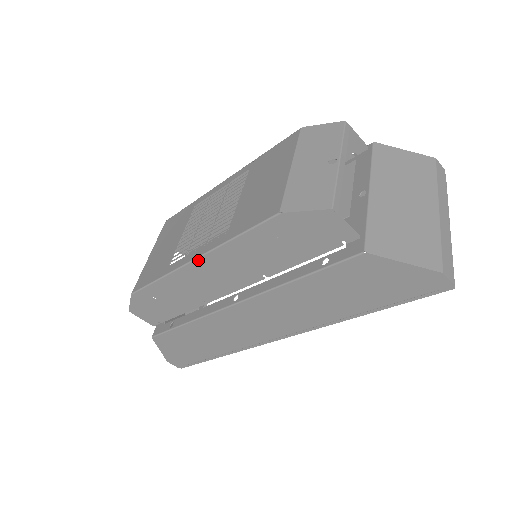
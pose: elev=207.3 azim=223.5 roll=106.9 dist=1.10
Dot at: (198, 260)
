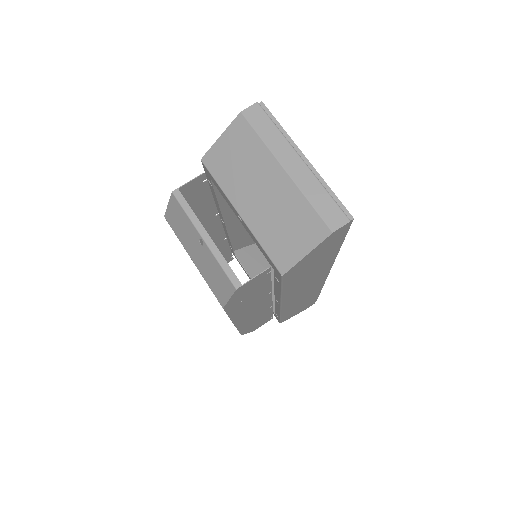
Dot at: (235, 323)
